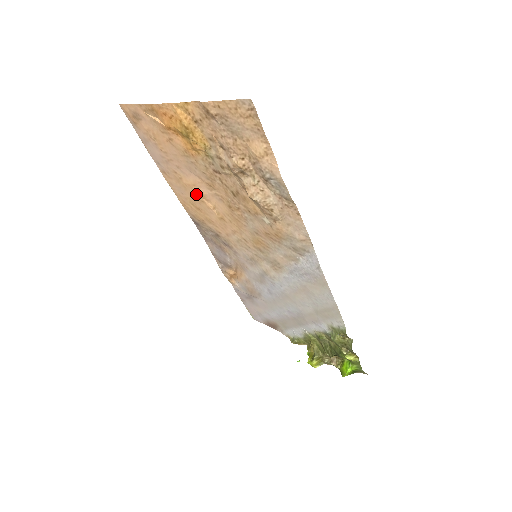
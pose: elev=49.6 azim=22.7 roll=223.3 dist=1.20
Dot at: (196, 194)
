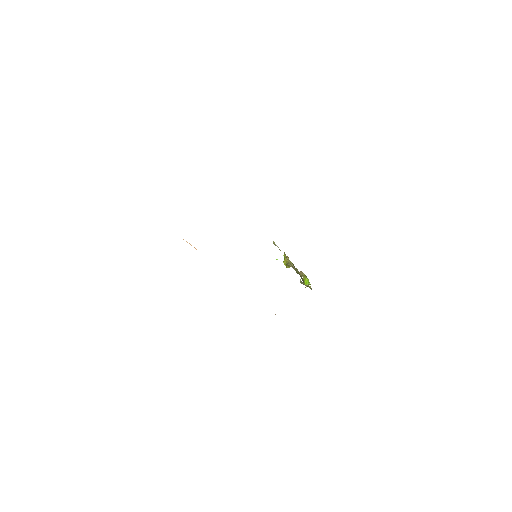
Dot at: occluded
